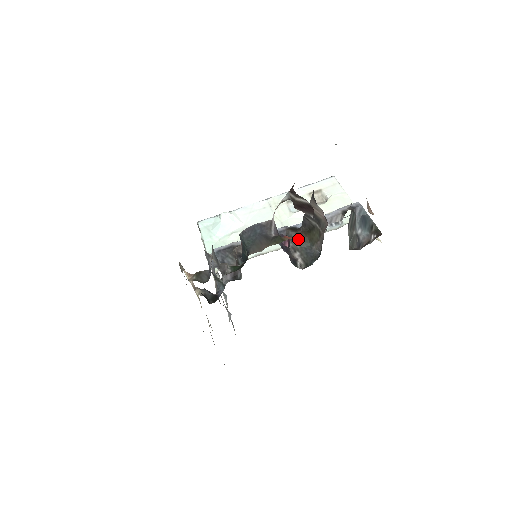
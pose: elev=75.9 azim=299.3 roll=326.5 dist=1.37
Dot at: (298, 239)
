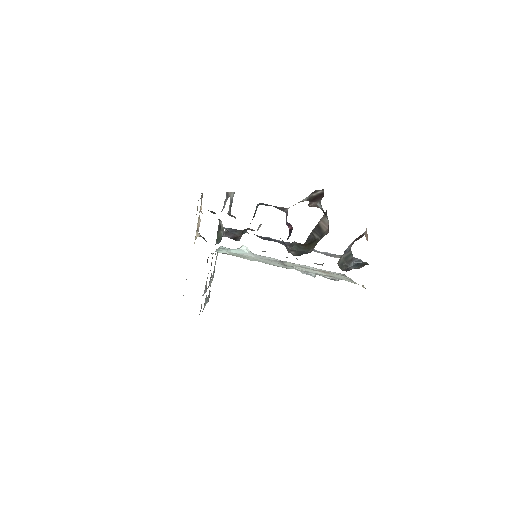
Dot at: (298, 246)
